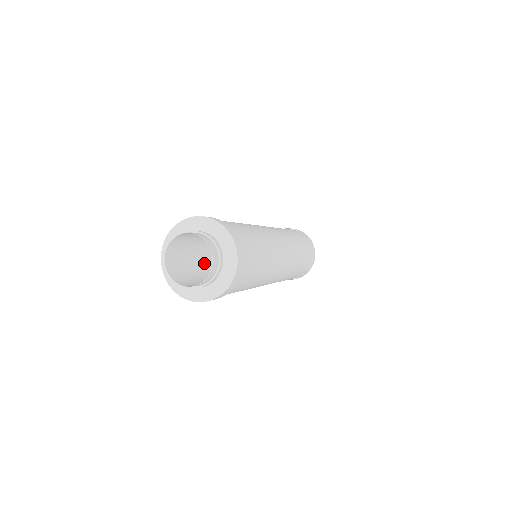
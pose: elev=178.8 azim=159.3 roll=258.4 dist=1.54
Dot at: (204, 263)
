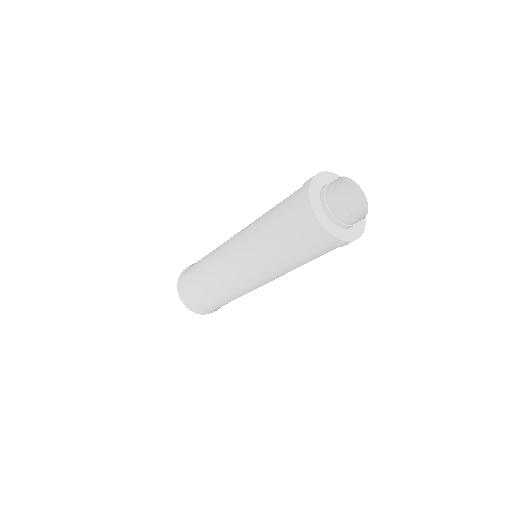
Dot at: occluded
